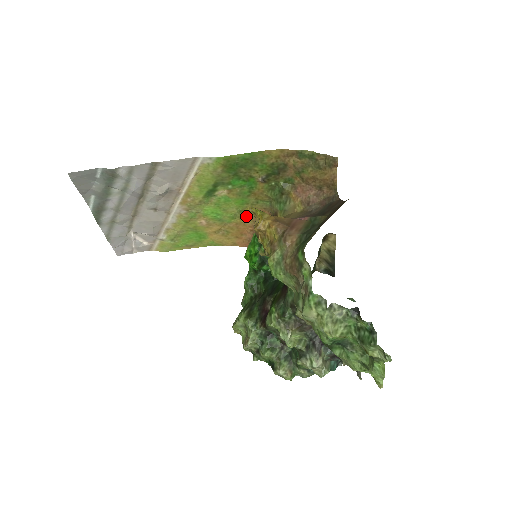
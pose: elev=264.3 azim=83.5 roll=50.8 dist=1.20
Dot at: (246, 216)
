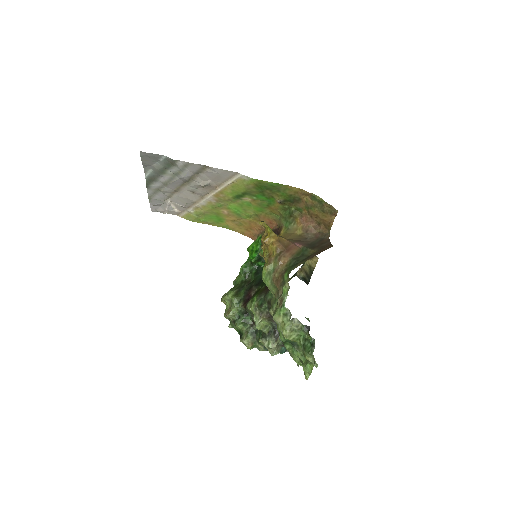
Dot at: (259, 219)
